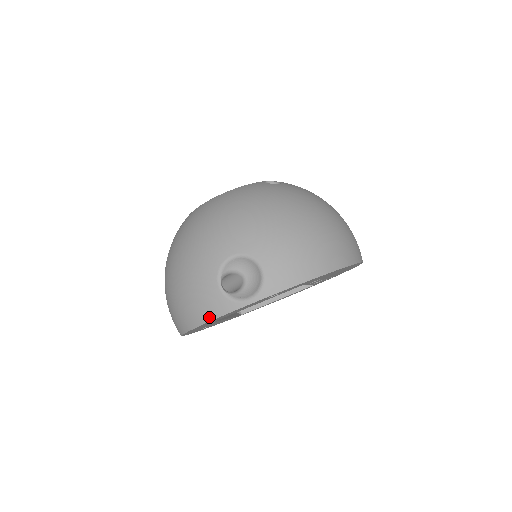
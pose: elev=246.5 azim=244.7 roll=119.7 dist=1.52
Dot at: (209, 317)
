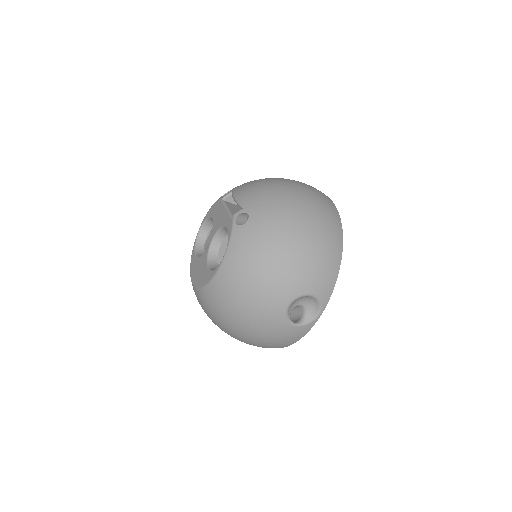
Dot at: (298, 339)
